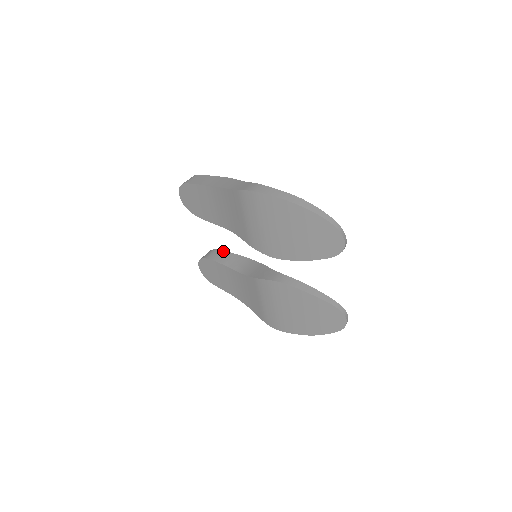
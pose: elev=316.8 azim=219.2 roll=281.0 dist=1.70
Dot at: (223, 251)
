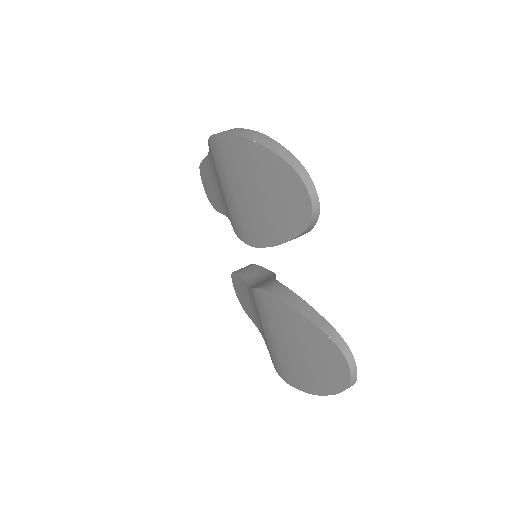
Dot at: (255, 265)
